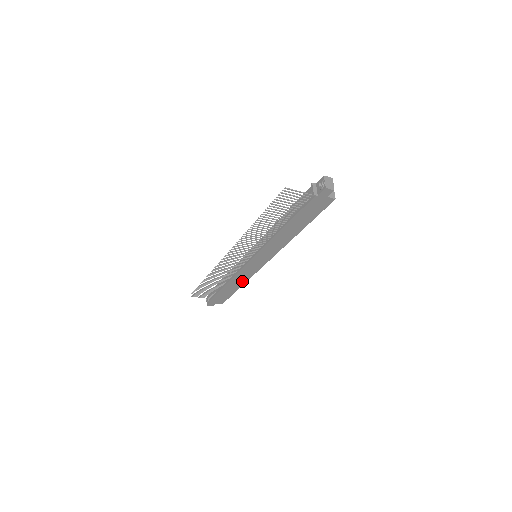
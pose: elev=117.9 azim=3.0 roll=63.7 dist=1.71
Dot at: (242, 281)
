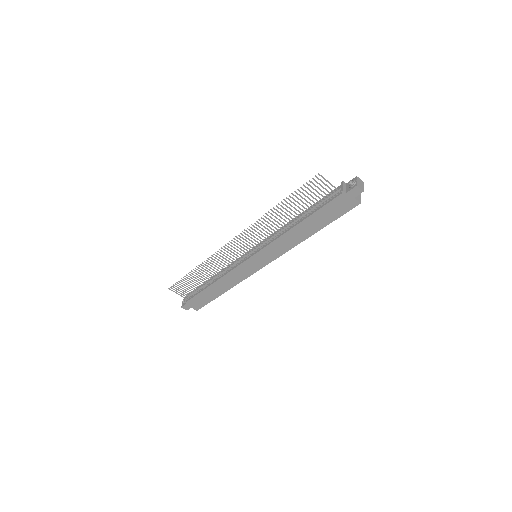
Dot at: (230, 284)
